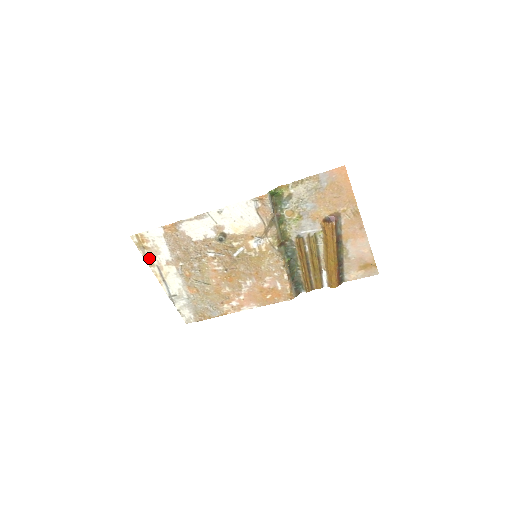
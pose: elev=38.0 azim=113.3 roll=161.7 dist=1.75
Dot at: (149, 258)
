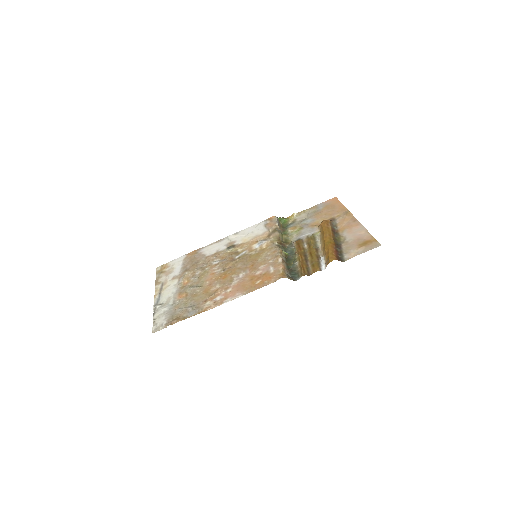
Dot at: (160, 279)
